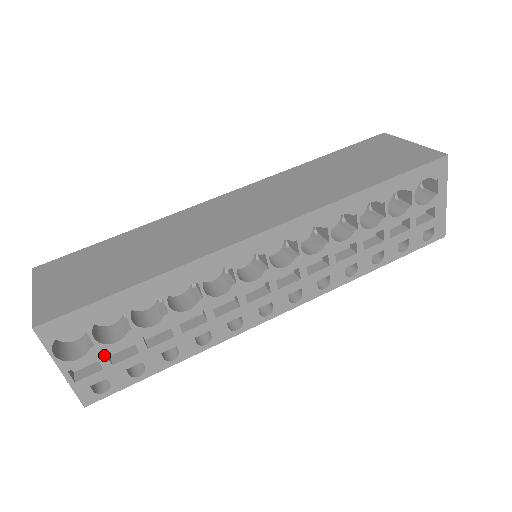
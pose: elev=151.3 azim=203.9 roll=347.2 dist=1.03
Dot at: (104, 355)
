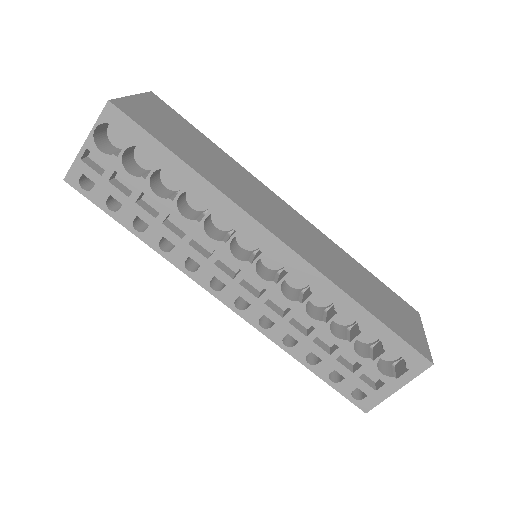
Dot at: (113, 169)
